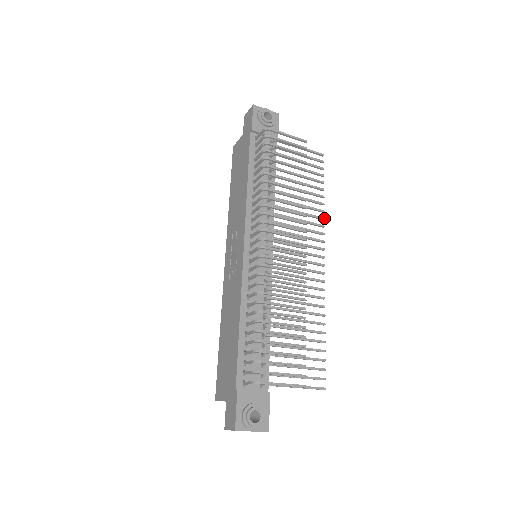
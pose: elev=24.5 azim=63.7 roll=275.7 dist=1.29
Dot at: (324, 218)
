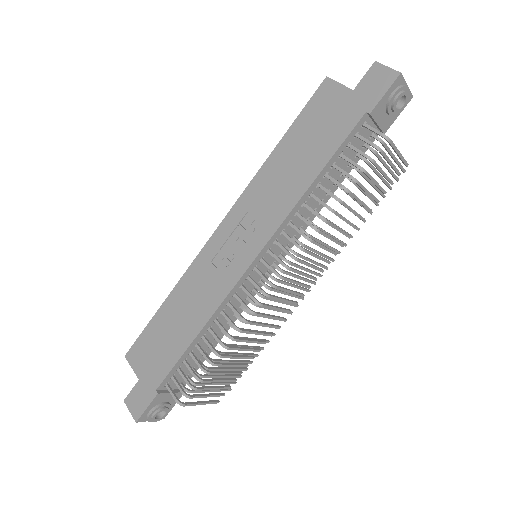
Dot at: occluded
